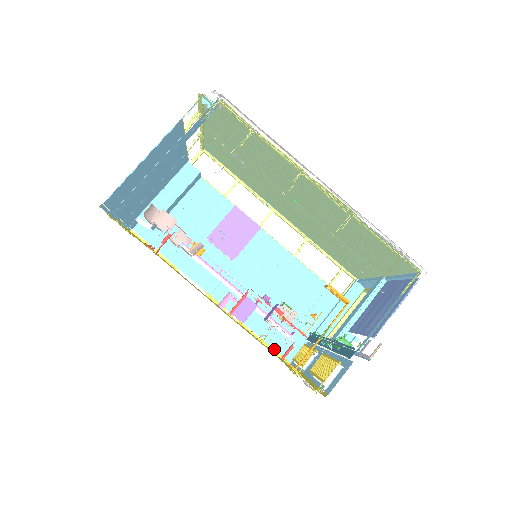
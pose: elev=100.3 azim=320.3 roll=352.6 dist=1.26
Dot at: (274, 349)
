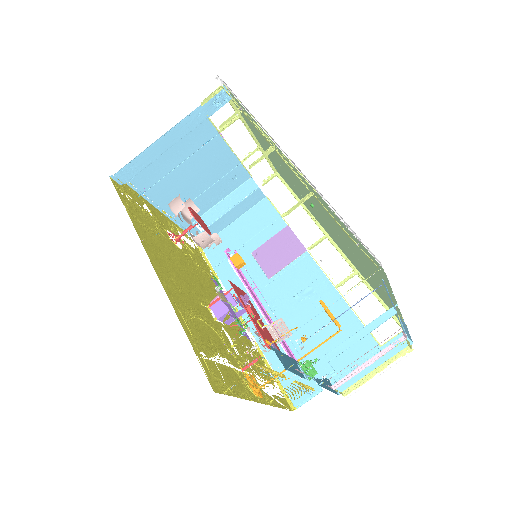
Dot at: (282, 386)
